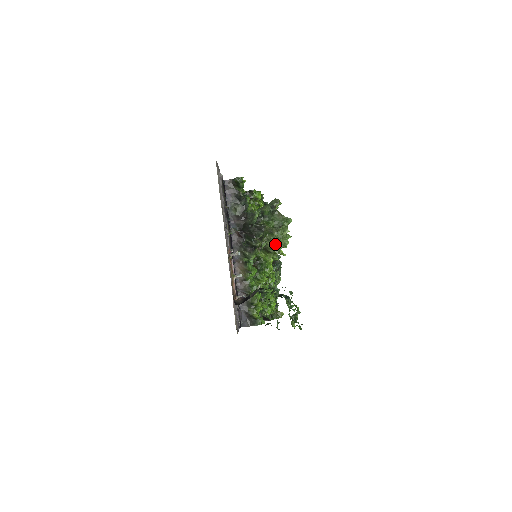
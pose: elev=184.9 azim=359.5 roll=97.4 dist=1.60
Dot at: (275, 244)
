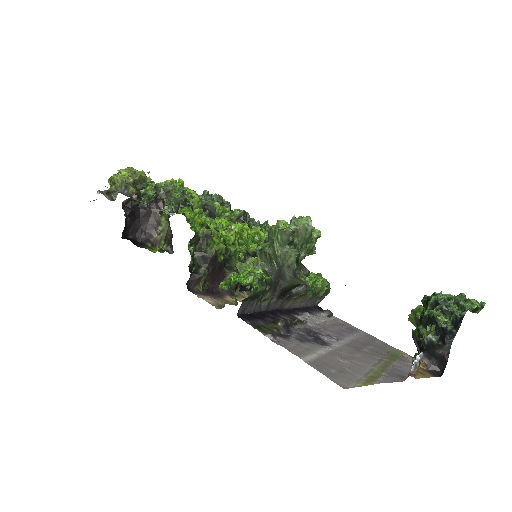
Dot at: (313, 251)
